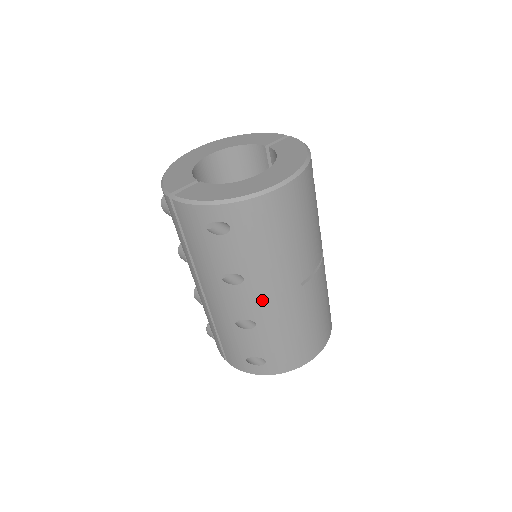
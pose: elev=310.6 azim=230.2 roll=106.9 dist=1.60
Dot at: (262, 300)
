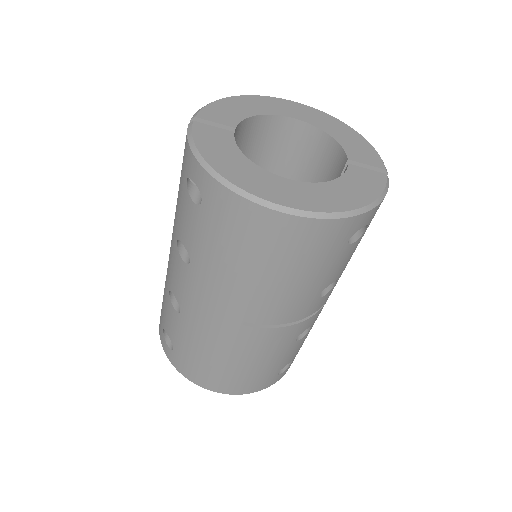
Dot at: (195, 297)
